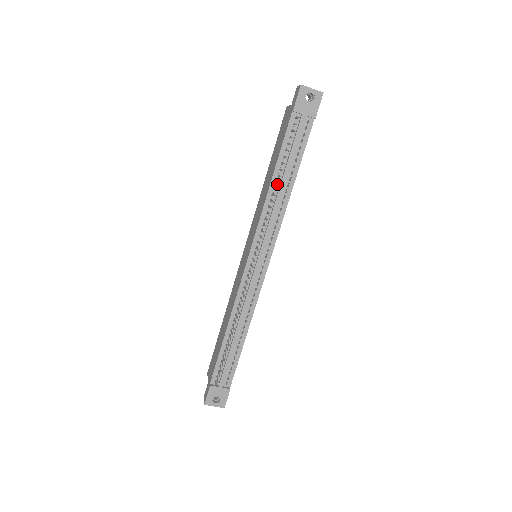
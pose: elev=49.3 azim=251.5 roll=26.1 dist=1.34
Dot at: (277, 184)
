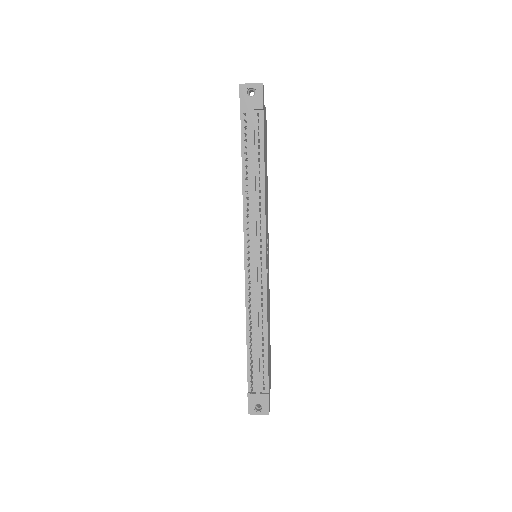
Dot at: (249, 181)
